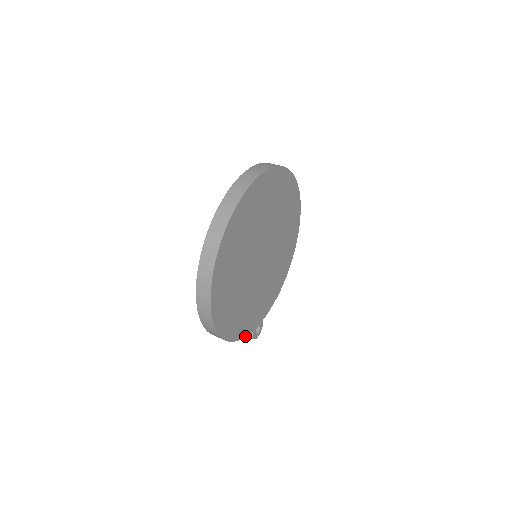
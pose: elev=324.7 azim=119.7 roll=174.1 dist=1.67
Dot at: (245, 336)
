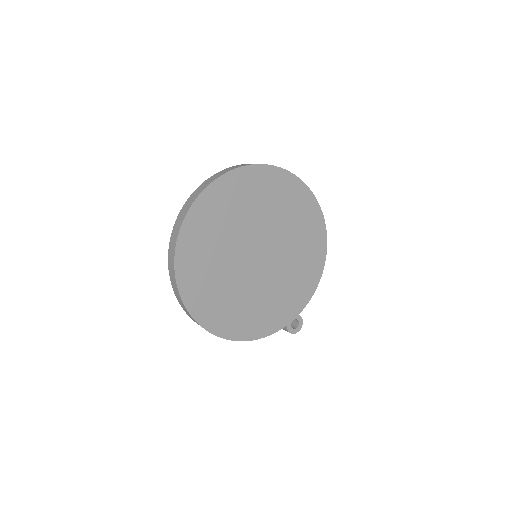
Dot at: (272, 333)
